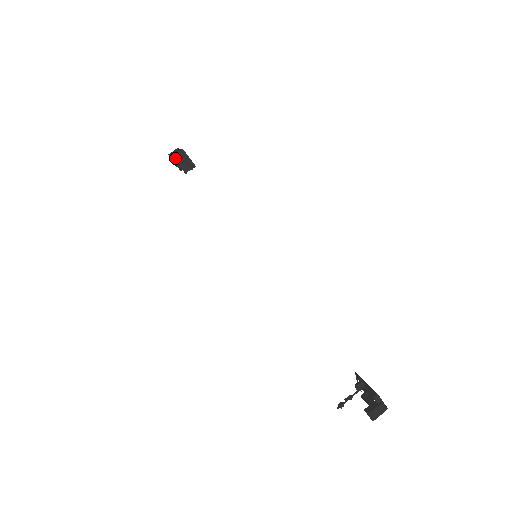
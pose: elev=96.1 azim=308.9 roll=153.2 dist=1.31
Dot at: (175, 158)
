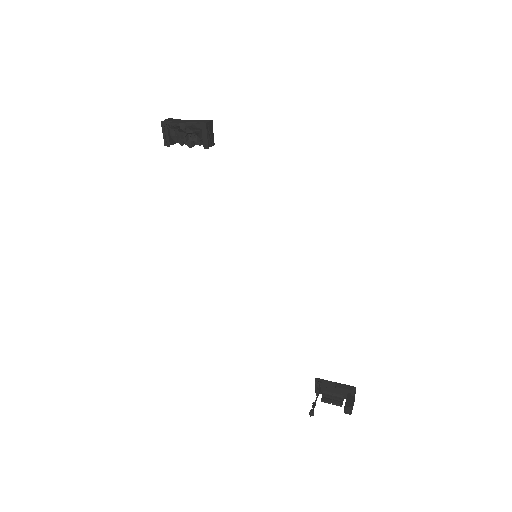
Dot at: (207, 126)
